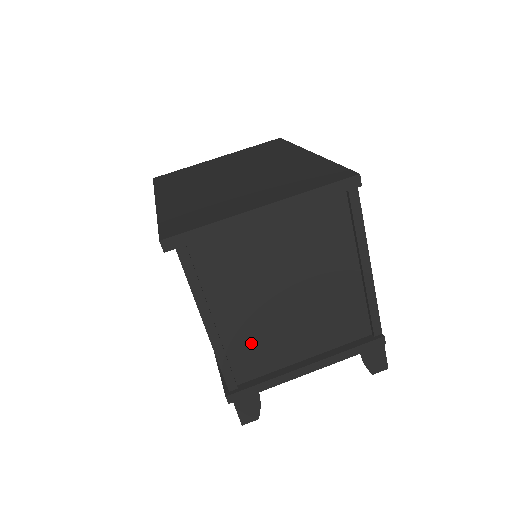
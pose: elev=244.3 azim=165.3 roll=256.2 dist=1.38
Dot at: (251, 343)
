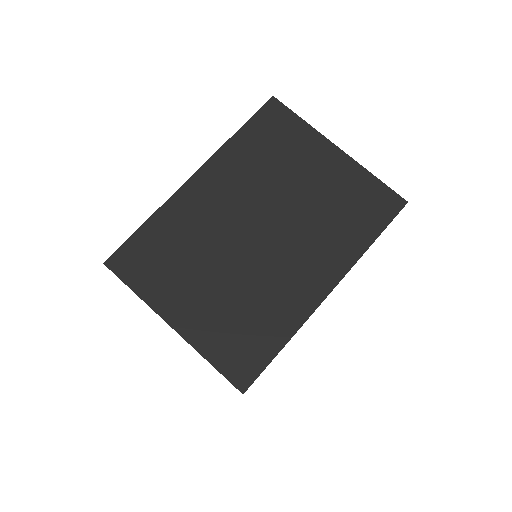
Dot at: occluded
